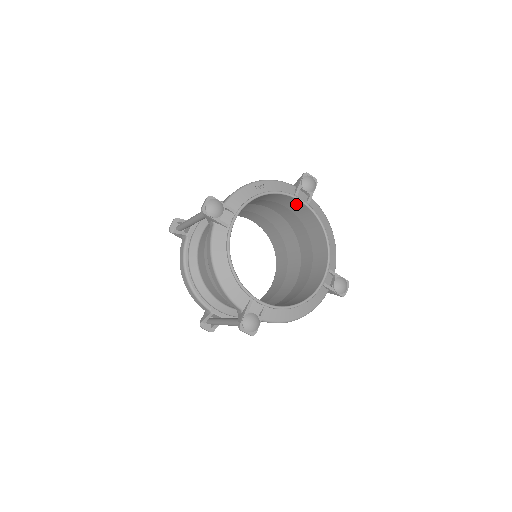
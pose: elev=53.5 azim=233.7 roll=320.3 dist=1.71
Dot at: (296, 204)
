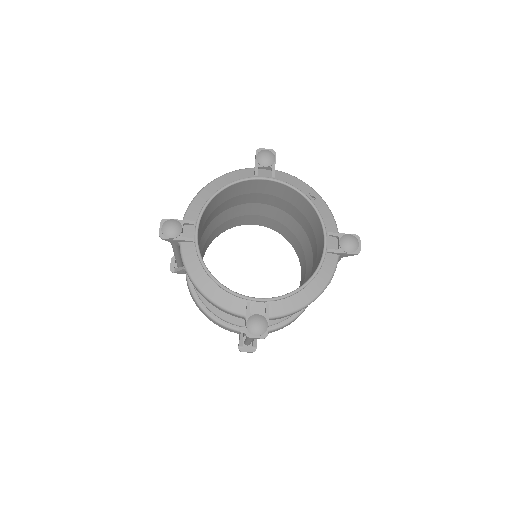
Dot at: (322, 245)
